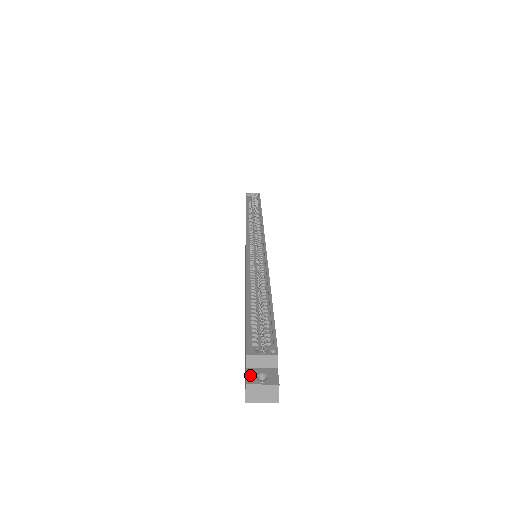
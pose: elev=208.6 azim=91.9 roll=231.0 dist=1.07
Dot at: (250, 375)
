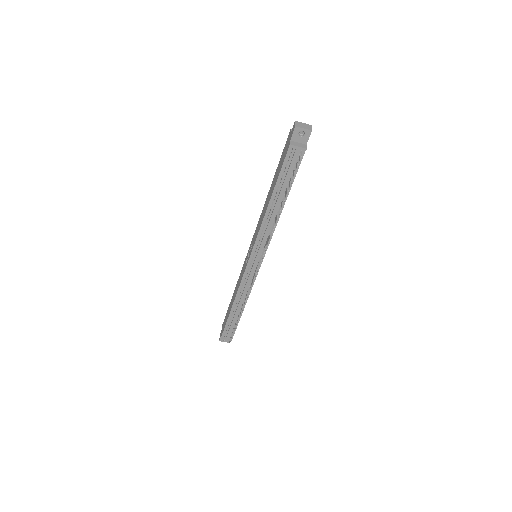
Dot at: occluded
